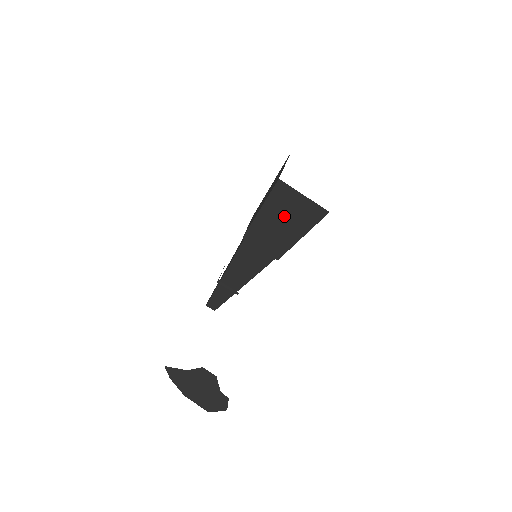
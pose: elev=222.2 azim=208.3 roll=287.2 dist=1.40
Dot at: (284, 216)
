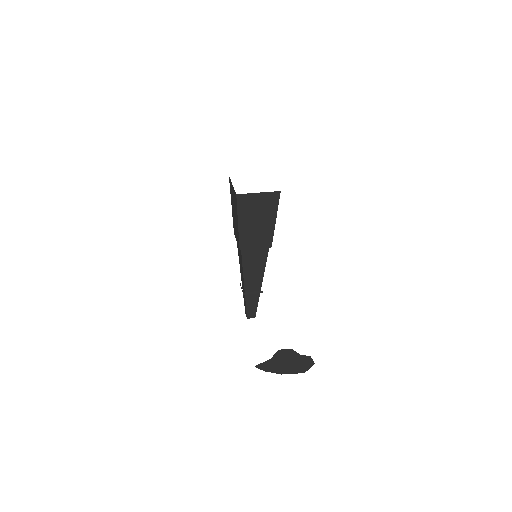
Dot at: (255, 215)
